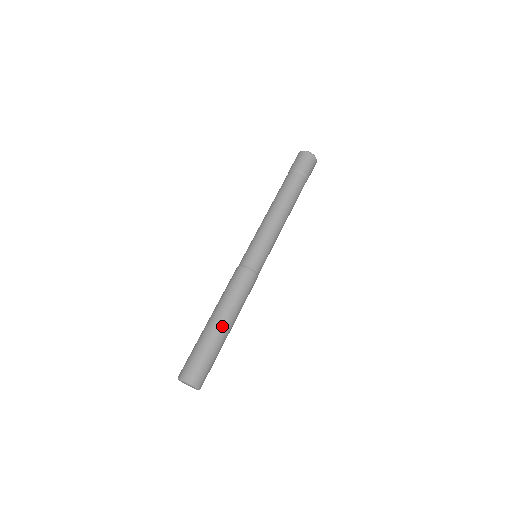
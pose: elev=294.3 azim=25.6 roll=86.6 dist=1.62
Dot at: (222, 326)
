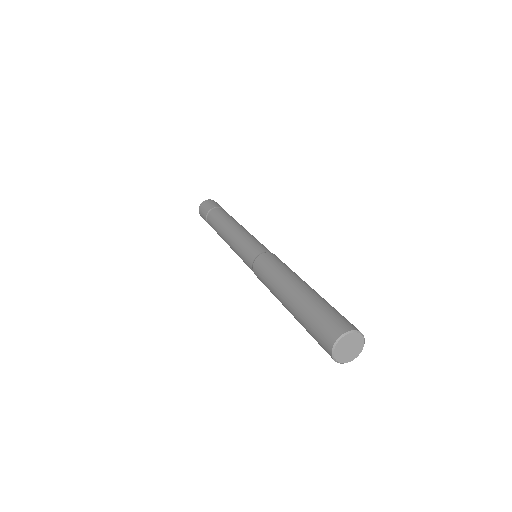
Dot at: (314, 290)
